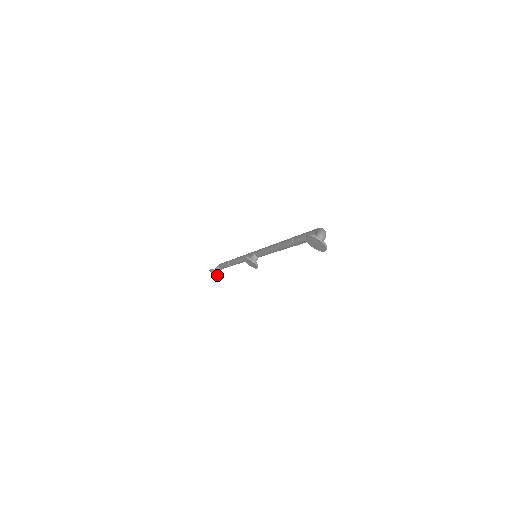
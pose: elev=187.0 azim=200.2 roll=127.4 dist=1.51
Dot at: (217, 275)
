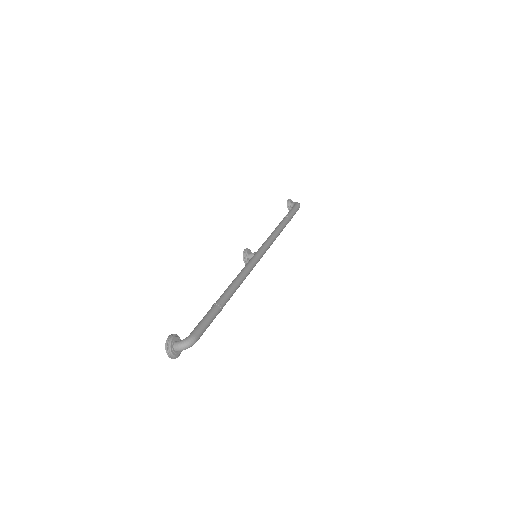
Dot at: (290, 209)
